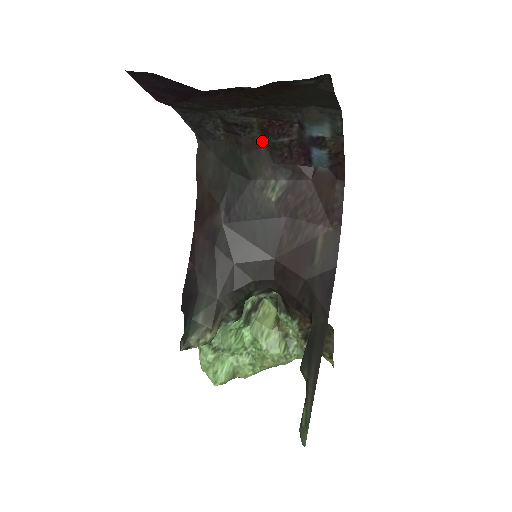
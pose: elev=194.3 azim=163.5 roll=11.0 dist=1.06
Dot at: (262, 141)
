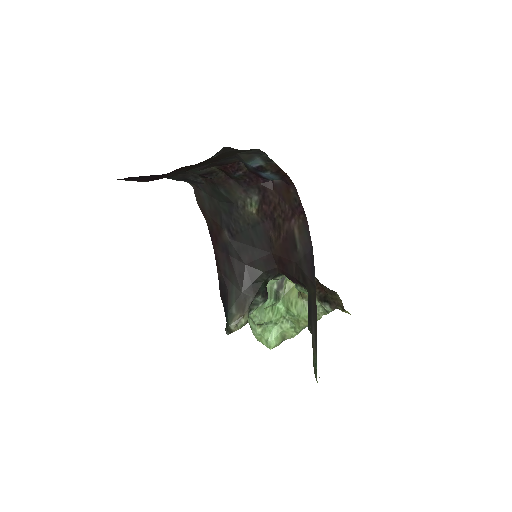
Dot at: (228, 177)
